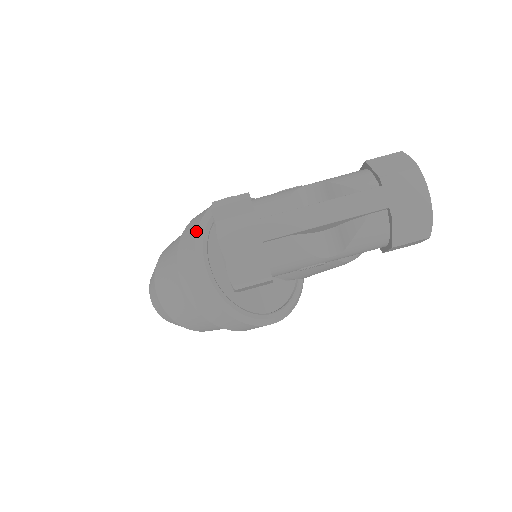
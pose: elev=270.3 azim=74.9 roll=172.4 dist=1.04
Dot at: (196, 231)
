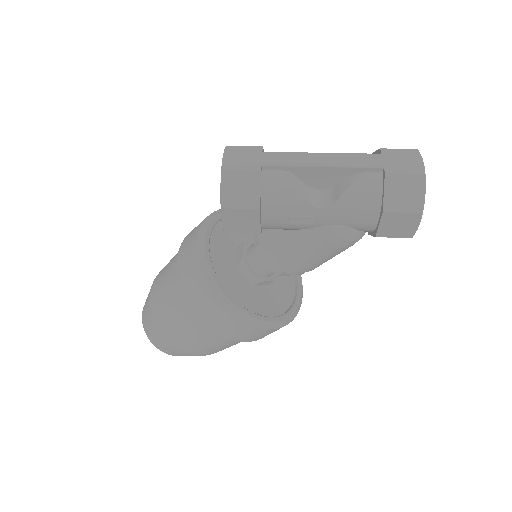
Dot at: occluded
